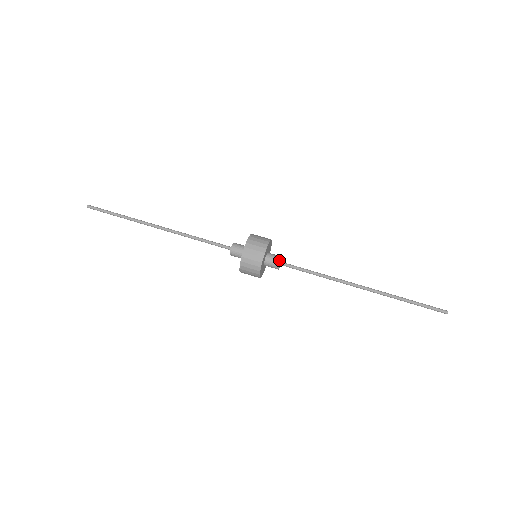
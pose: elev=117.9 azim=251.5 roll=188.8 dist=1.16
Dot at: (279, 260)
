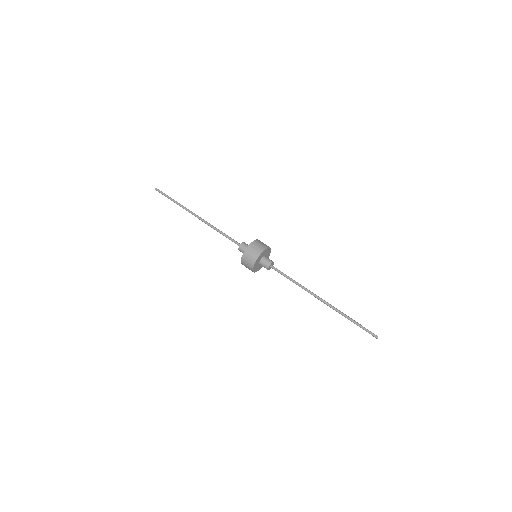
Dot at: (272, 261)
